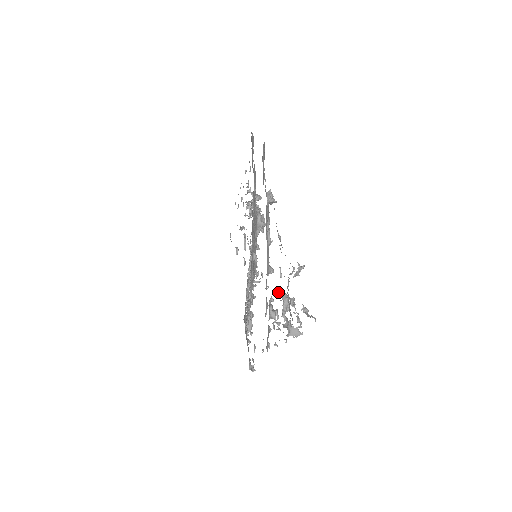
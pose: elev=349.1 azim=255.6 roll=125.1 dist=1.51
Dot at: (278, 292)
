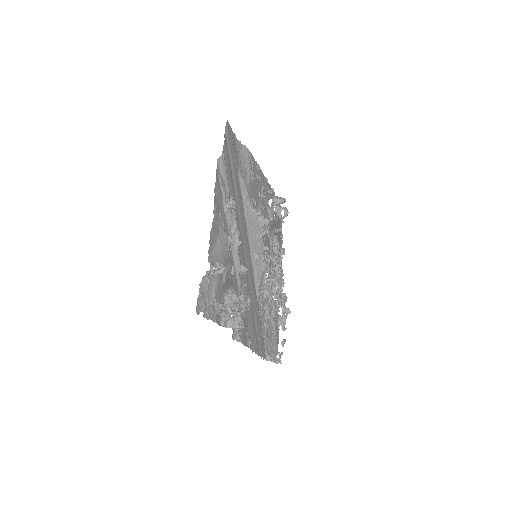
Dot at: occluded
